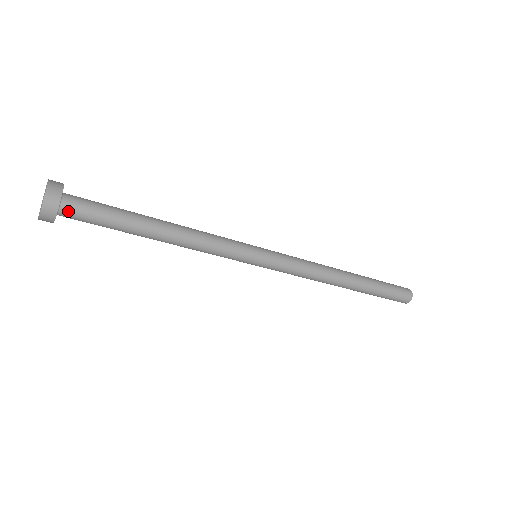
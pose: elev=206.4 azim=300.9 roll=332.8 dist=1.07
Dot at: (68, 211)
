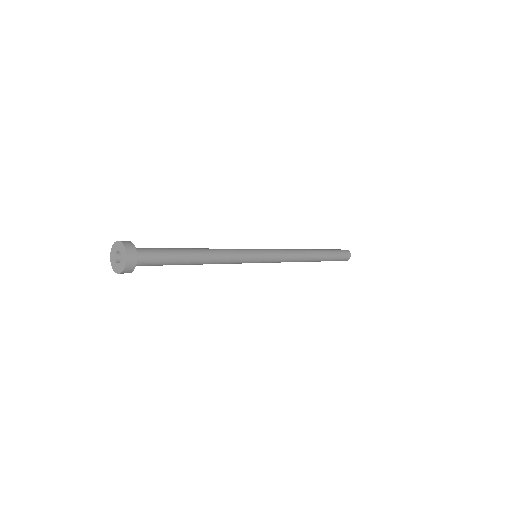
Dot at: (140, 257)
